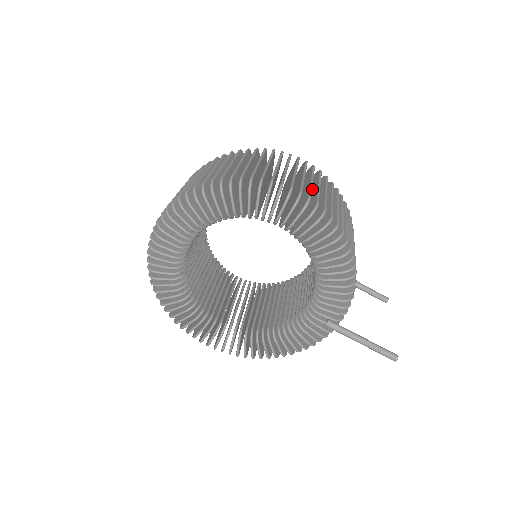
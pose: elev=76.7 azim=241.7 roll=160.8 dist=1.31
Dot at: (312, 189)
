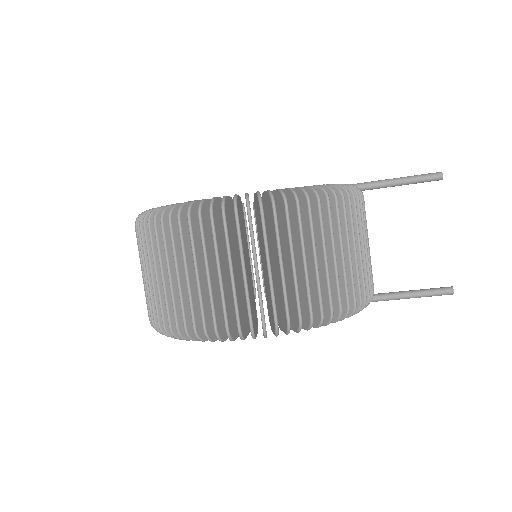
Dot at: occluded
